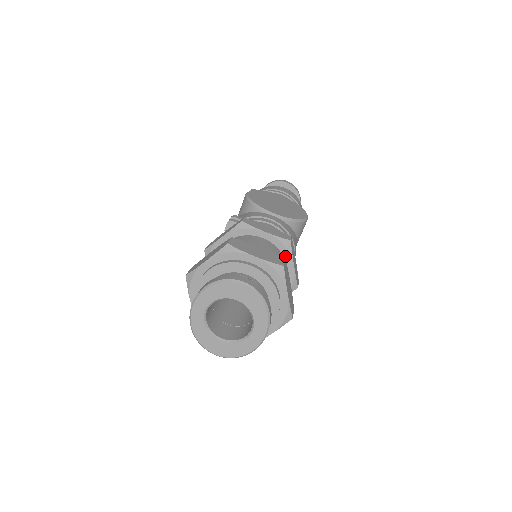
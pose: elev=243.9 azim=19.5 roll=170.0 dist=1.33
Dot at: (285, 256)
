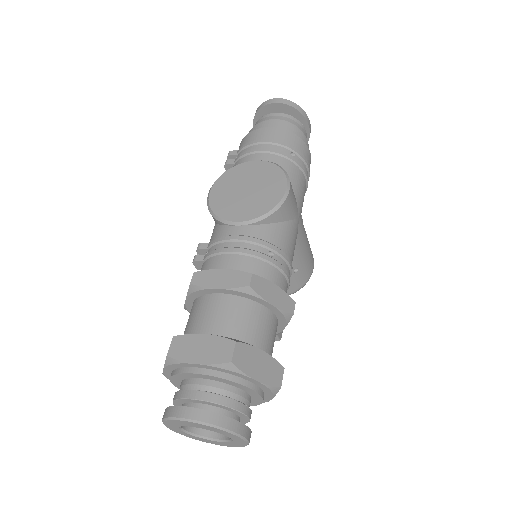
Dot at: (255, 300)
